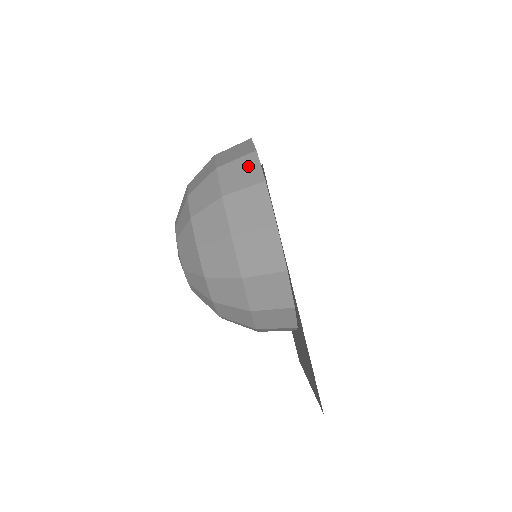
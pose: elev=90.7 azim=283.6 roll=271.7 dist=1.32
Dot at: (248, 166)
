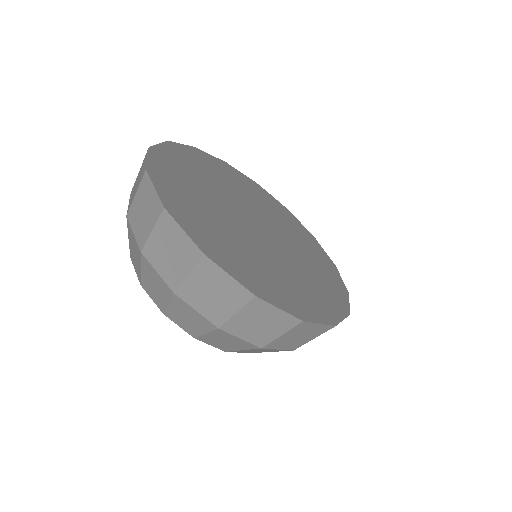
Dot at: (171, 238)
